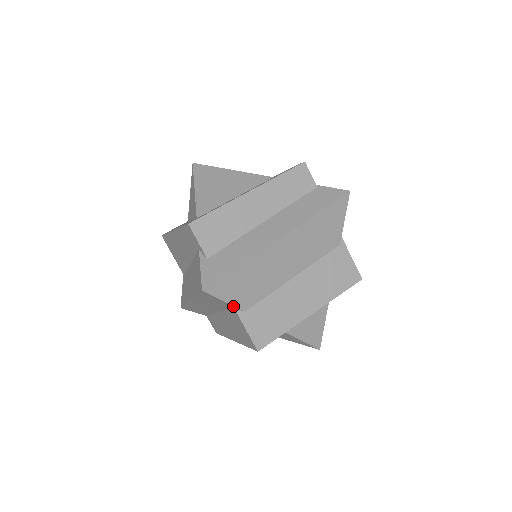
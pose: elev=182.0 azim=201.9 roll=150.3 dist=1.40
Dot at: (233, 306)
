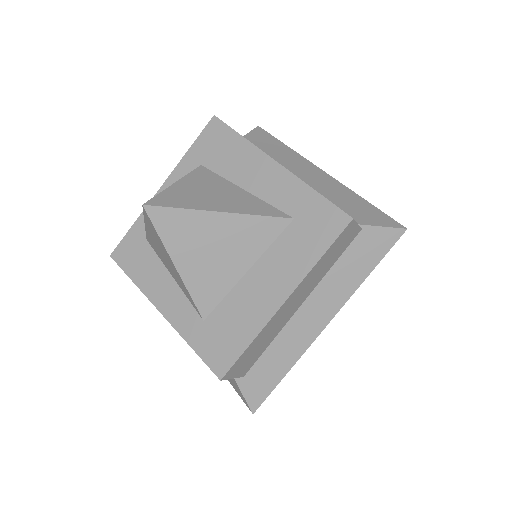
Dot at: occluded
